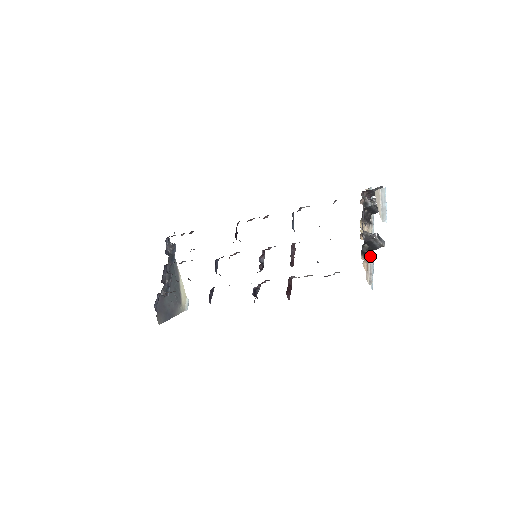
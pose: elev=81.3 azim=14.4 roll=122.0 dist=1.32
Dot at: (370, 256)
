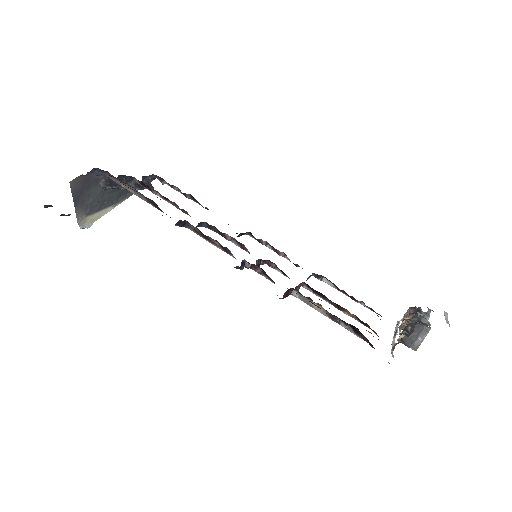
Dot at: (402, 342)
